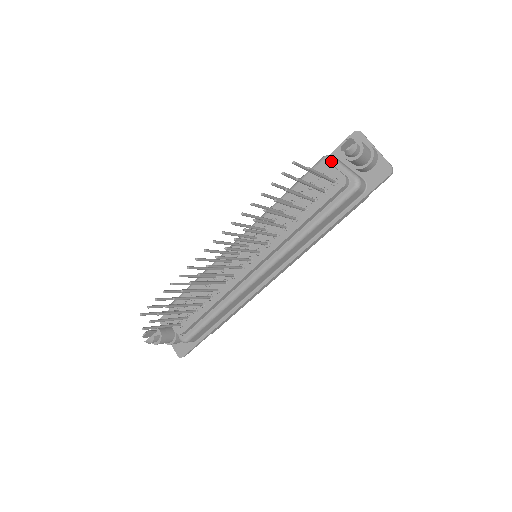
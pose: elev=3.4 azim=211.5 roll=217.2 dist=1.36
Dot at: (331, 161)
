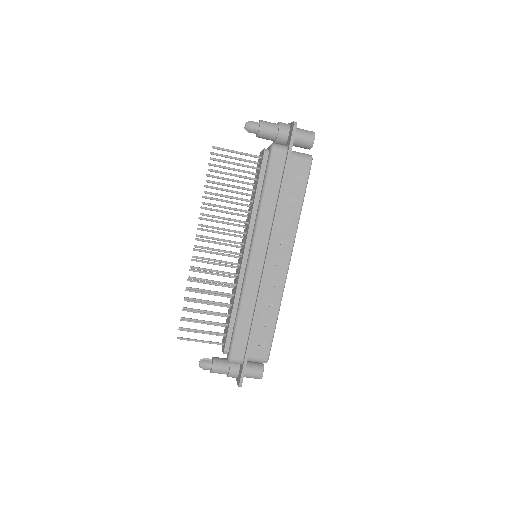
Dot at: occluded
